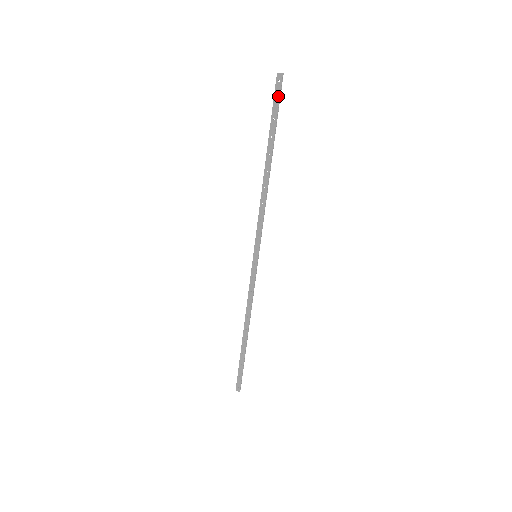
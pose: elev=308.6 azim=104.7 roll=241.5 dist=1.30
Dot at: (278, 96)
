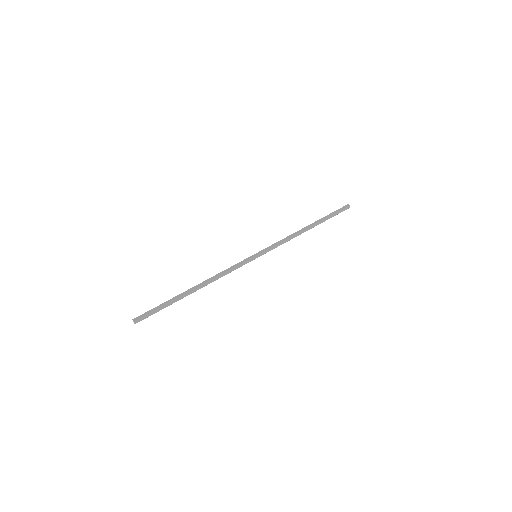
Dot at: (341, 210)
